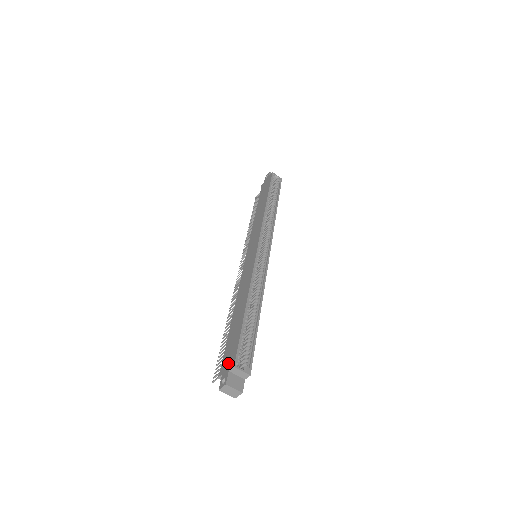
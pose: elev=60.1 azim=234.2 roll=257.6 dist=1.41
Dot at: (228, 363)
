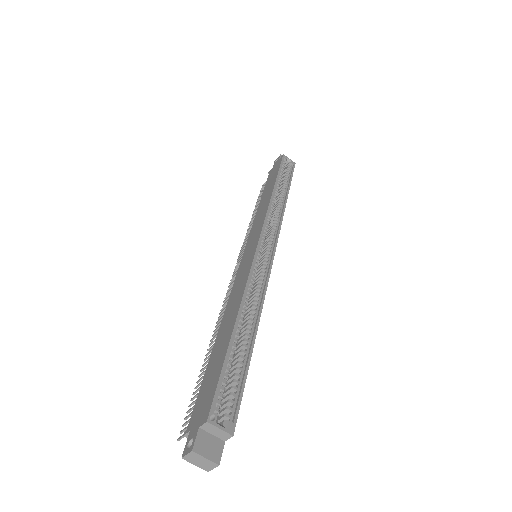
Dot at: (200, 413)
